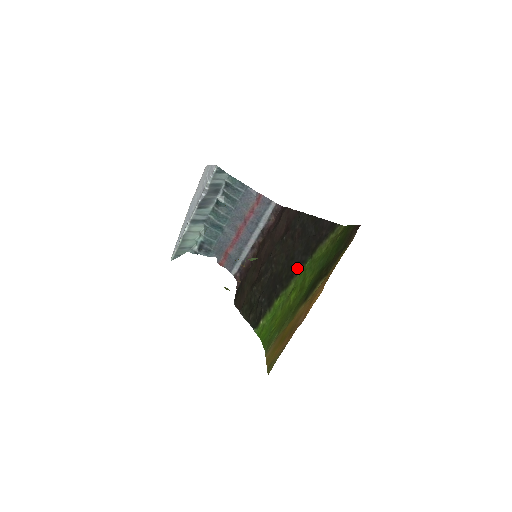
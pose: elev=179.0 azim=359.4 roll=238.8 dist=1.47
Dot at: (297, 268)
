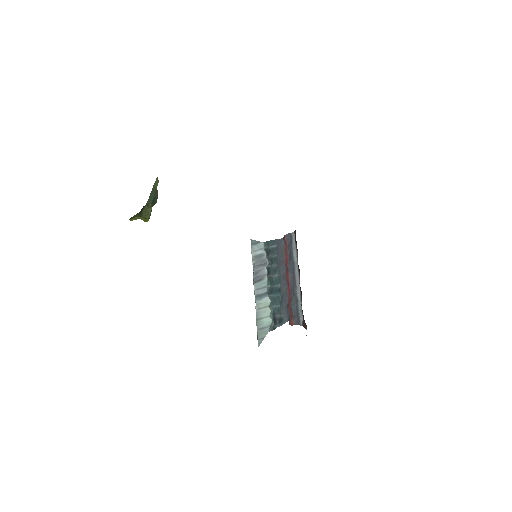
Dot at: occluded
